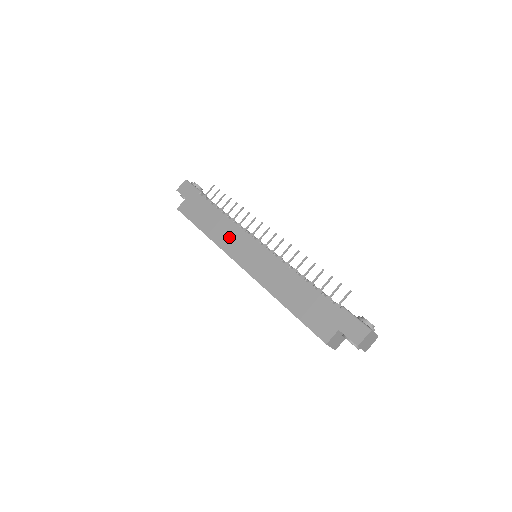
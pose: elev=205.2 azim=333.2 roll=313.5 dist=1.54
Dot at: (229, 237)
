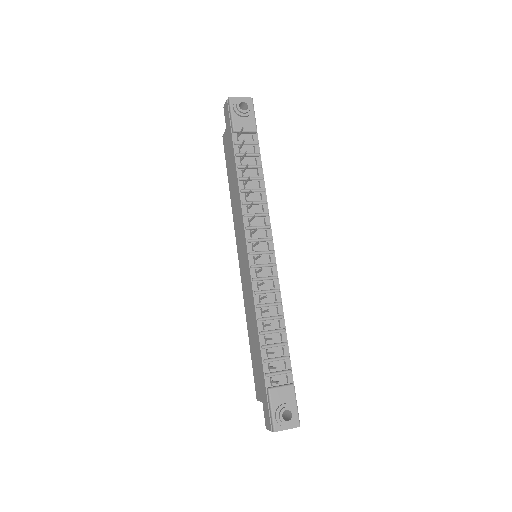
Dot at: (238, 221)
